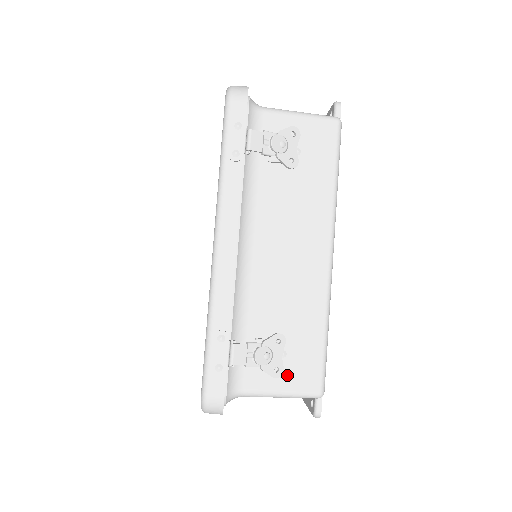
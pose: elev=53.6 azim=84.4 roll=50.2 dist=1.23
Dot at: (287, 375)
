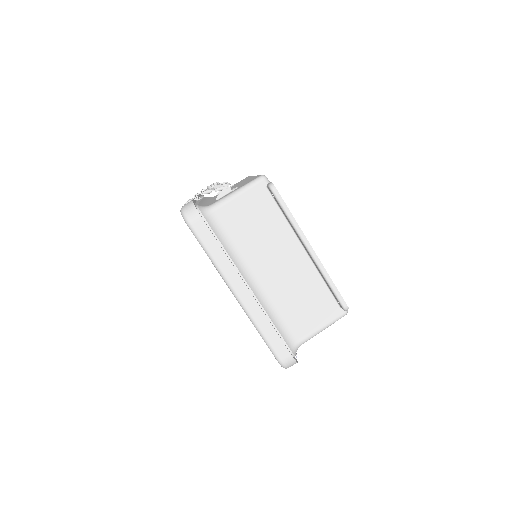
Dot at: occluded
